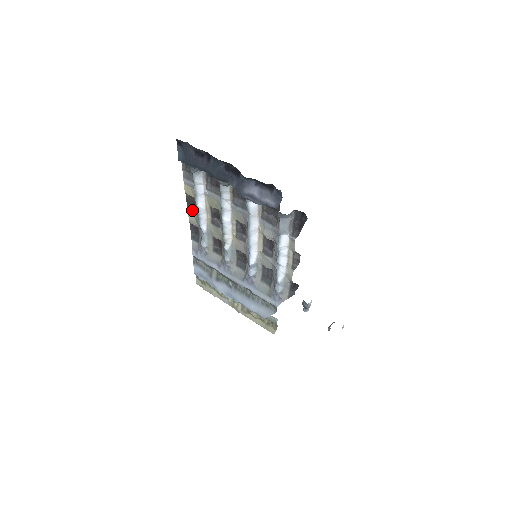
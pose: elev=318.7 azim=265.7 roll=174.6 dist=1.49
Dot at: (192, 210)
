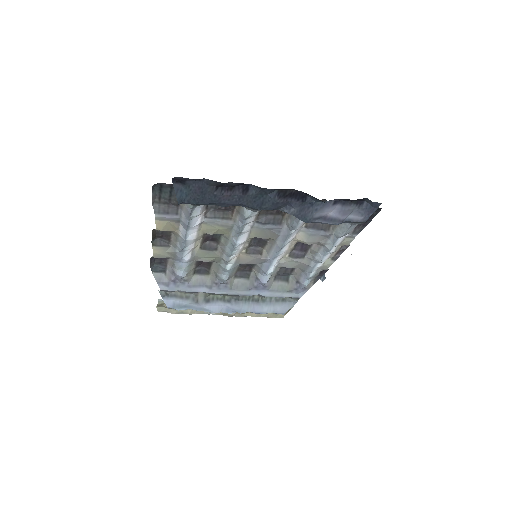
Dot at: (161, 244)
